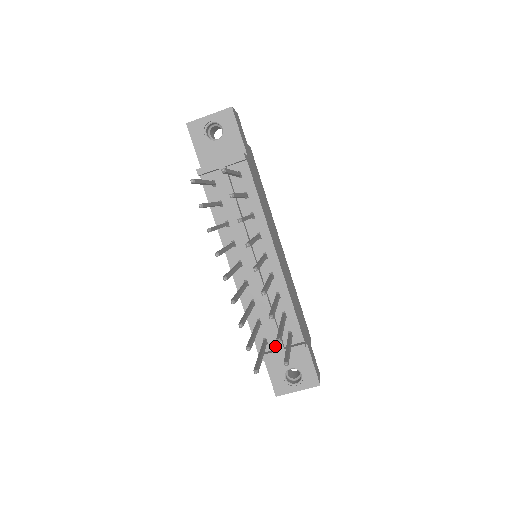
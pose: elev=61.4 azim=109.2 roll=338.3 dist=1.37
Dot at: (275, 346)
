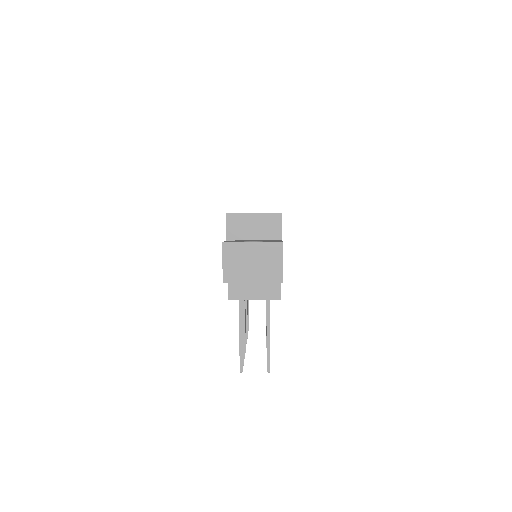
Dot at: occluded
